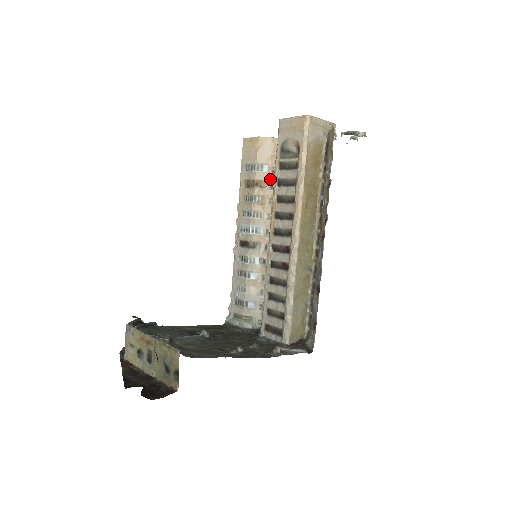
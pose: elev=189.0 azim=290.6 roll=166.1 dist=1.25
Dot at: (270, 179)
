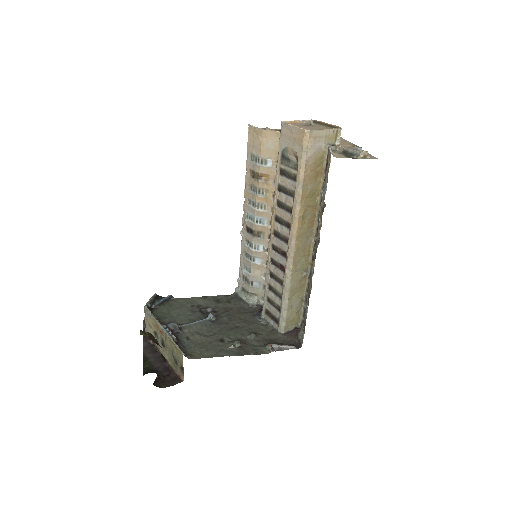
Dot at: (274, 174)
